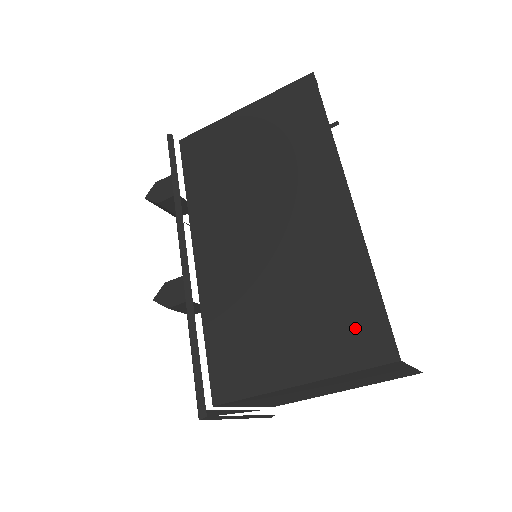
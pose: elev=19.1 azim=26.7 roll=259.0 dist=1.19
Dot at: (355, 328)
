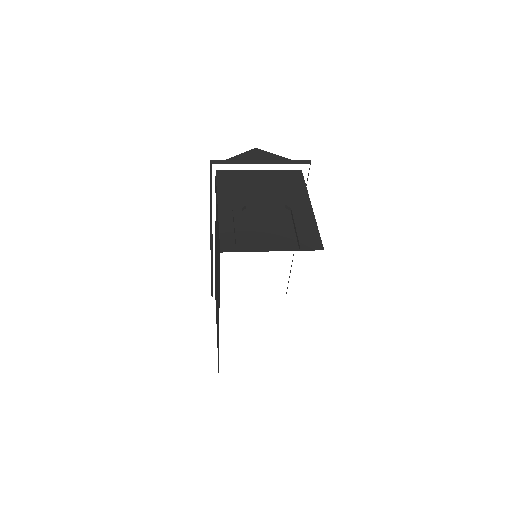
Dot at: occluded
